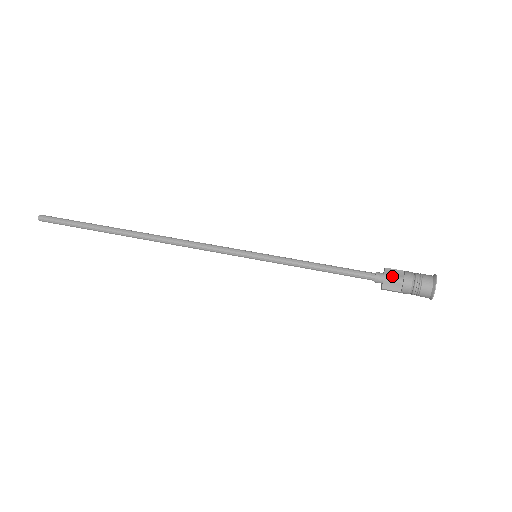
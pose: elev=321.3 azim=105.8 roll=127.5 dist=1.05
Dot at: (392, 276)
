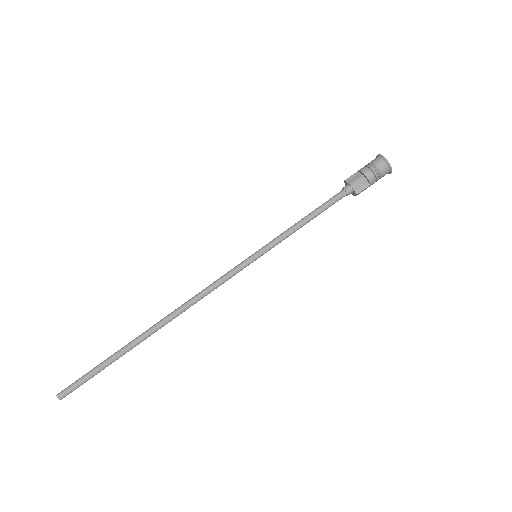
Dot at: (355, 180)
